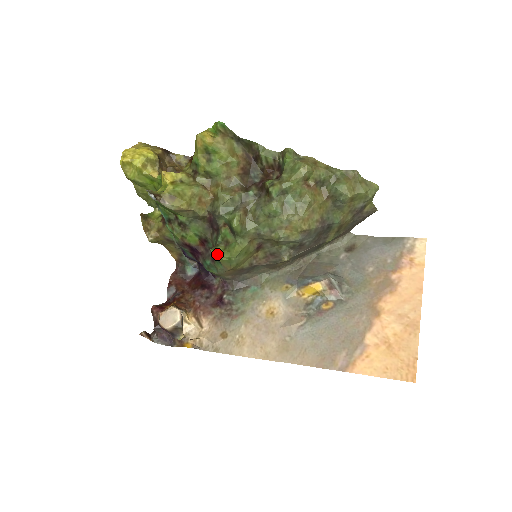
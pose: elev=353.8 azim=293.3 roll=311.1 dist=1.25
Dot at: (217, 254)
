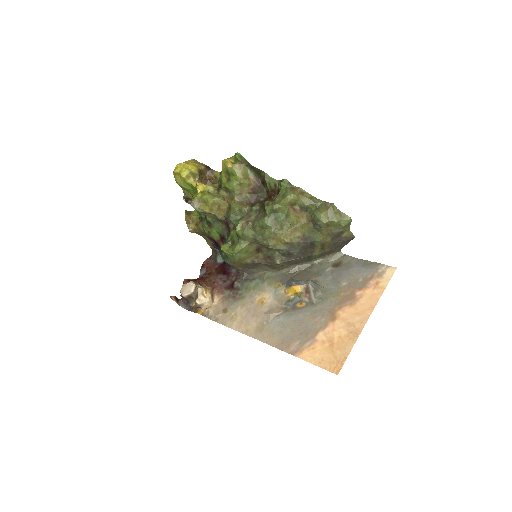
Dot at: (224, 249)
